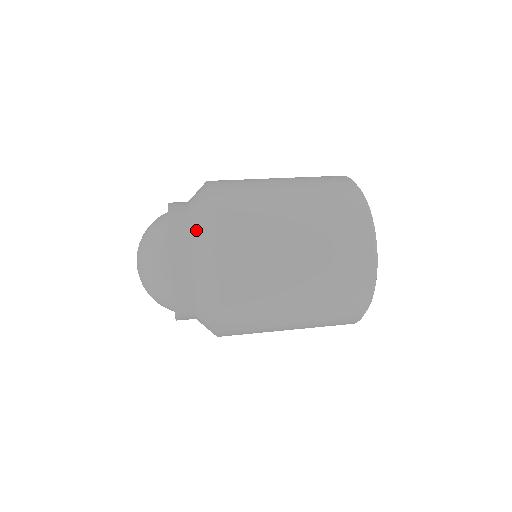
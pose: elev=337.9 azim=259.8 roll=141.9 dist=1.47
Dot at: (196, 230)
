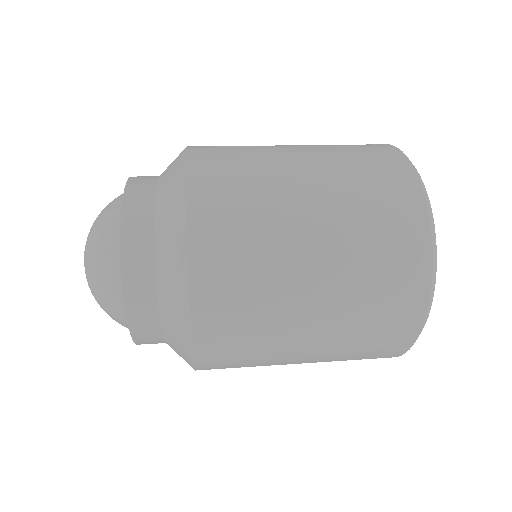
Dot at: occluded
